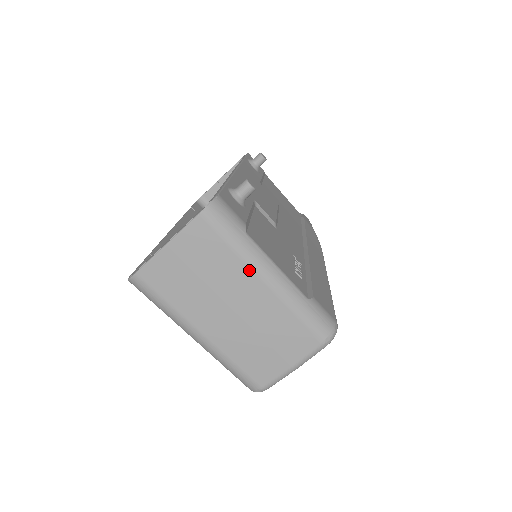
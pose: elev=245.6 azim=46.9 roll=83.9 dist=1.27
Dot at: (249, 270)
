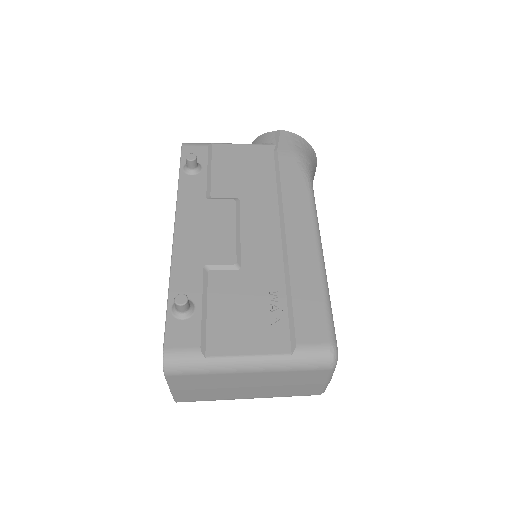
Dot at: (231, 374)
